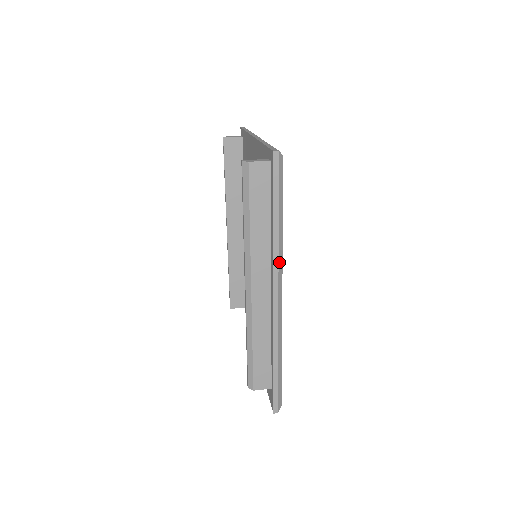
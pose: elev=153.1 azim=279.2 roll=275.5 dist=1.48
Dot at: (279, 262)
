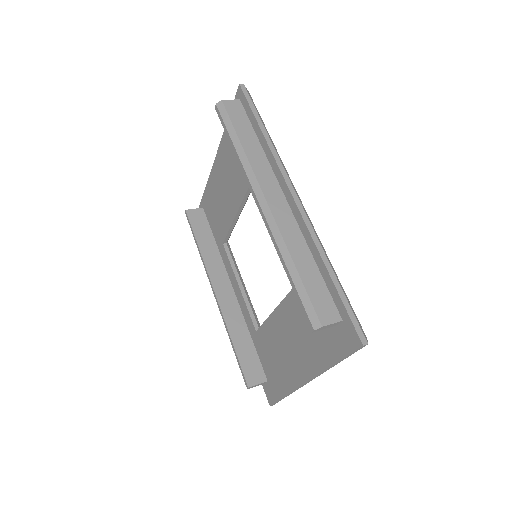
Dot at: (282, 165)
